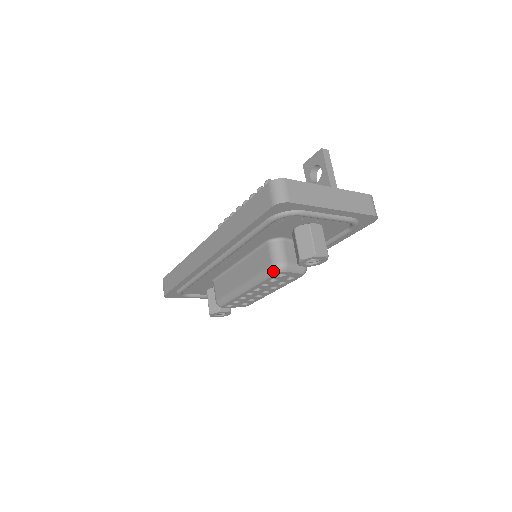
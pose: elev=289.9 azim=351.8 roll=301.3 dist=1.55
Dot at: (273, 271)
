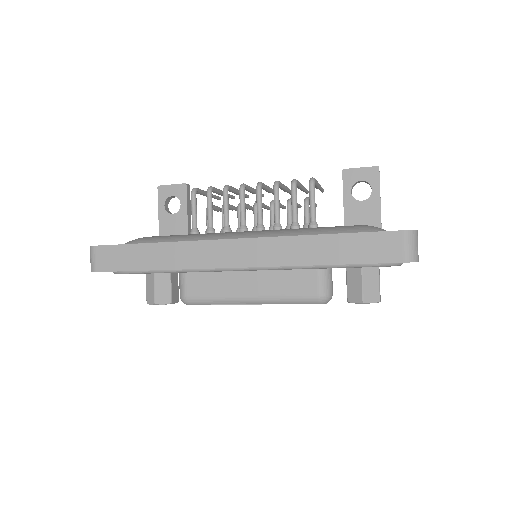
Dot at: (317, 301)
